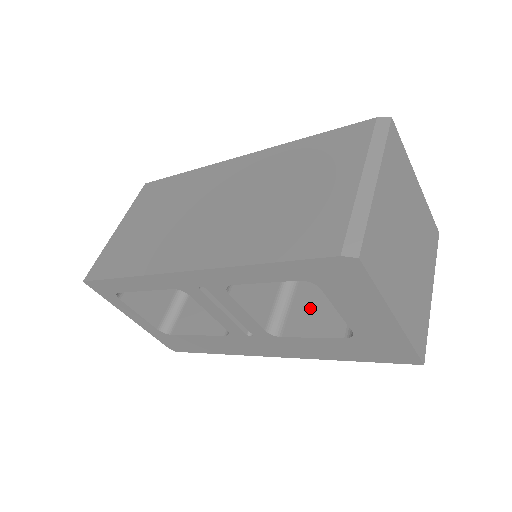
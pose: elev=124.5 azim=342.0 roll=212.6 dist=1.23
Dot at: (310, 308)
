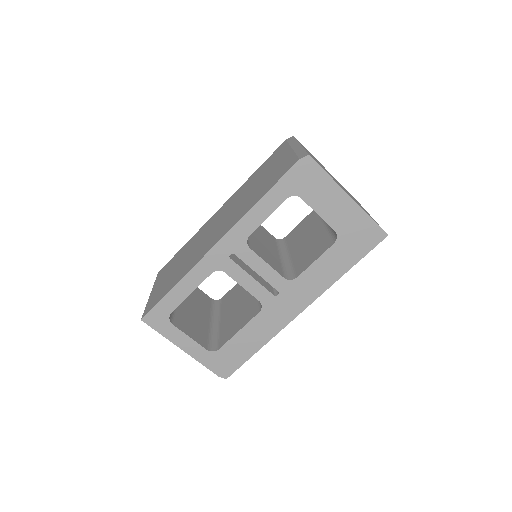
Dot at: (306, 256)
